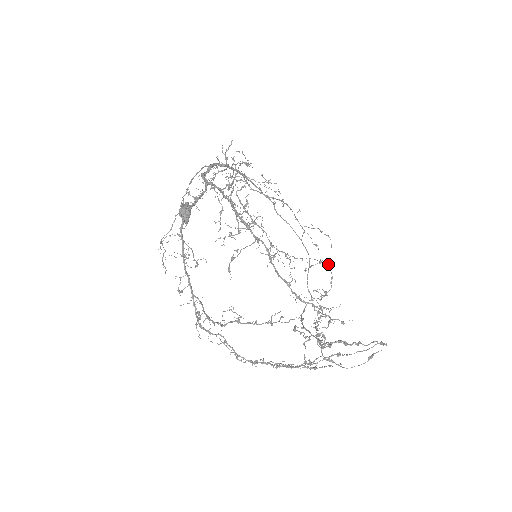
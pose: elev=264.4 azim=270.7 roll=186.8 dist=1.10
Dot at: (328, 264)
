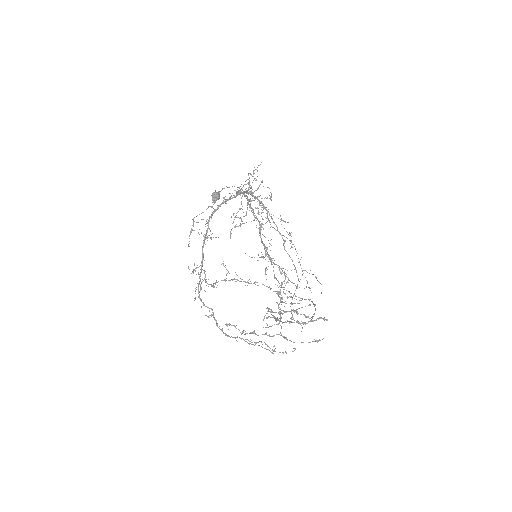
Dot at: (315, 304)
